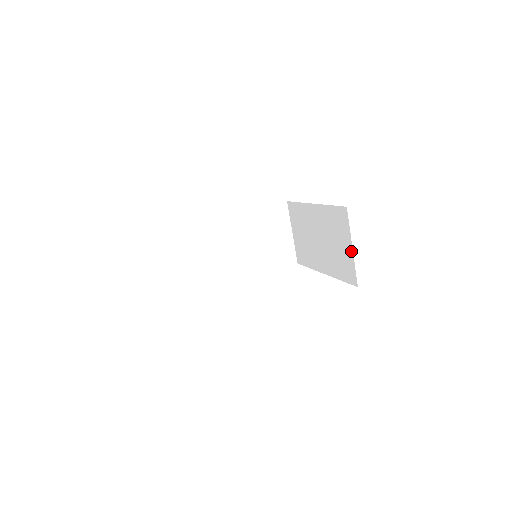
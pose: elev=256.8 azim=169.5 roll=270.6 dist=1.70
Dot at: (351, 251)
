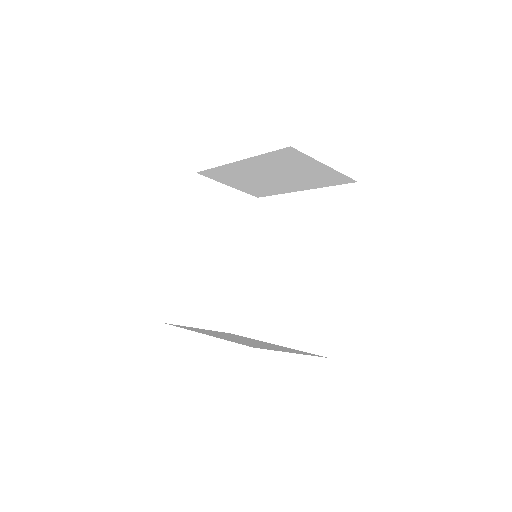
Dot at: (327, 168)
